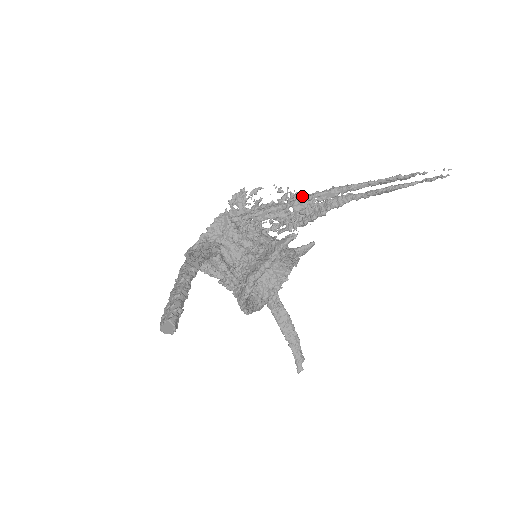
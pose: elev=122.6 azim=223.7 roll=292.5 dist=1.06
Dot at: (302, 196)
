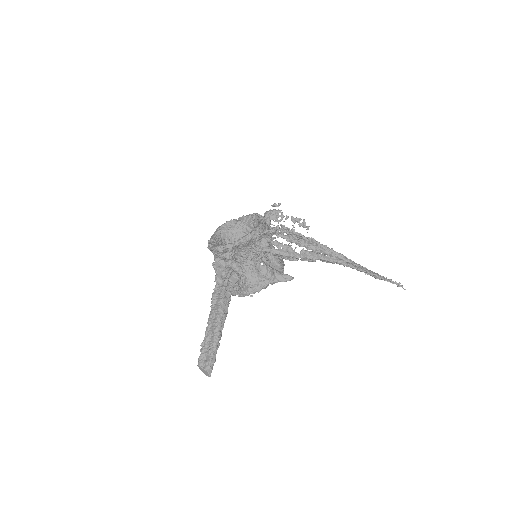
Dot at: (312, 254)
